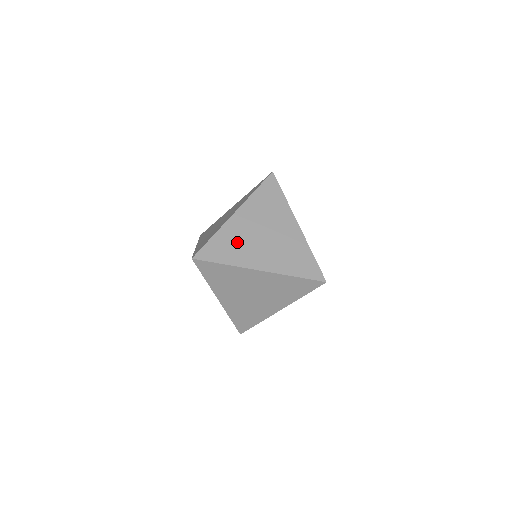
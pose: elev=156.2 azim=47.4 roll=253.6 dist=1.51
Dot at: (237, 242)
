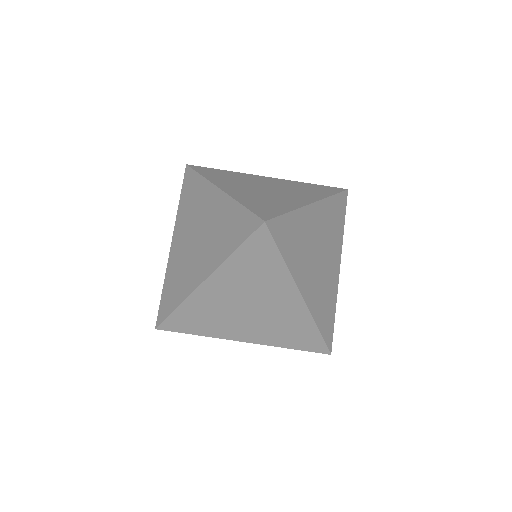
Dot at: (236, 178)
